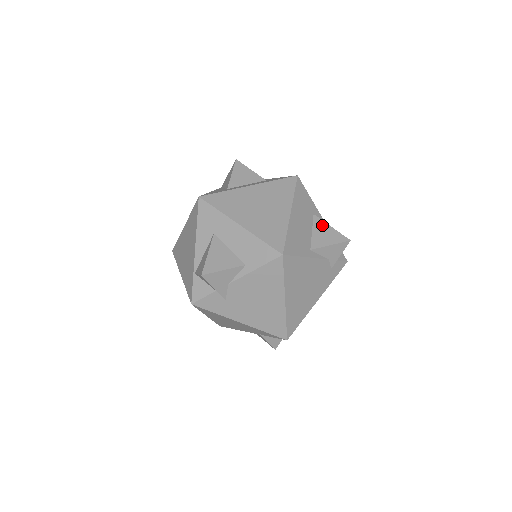
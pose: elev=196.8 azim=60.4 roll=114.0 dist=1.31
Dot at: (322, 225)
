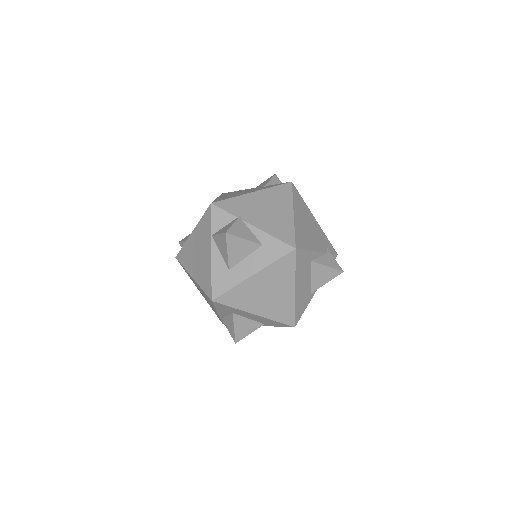
Dot at: (319, 269)
